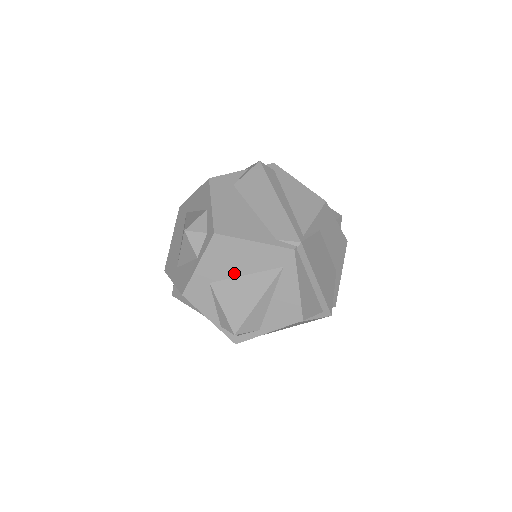
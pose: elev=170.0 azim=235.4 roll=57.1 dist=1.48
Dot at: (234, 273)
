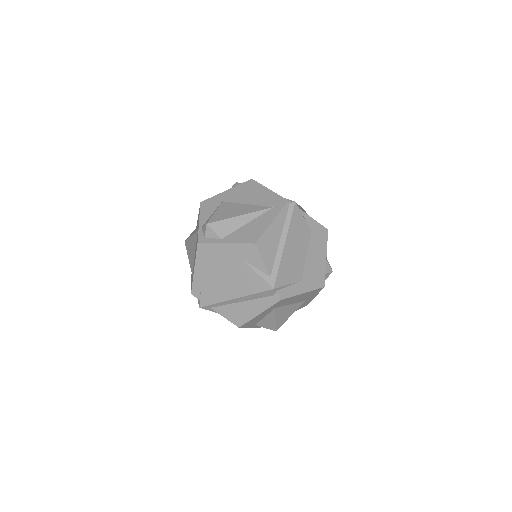
Dot at: (242, 201)
